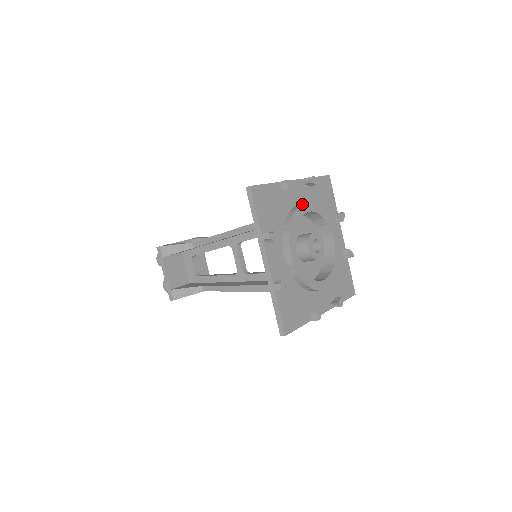
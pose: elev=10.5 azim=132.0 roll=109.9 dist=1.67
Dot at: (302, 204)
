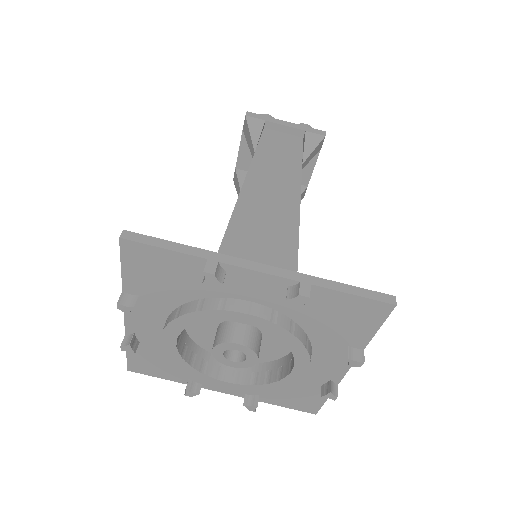
Dot at: (232, 310)
